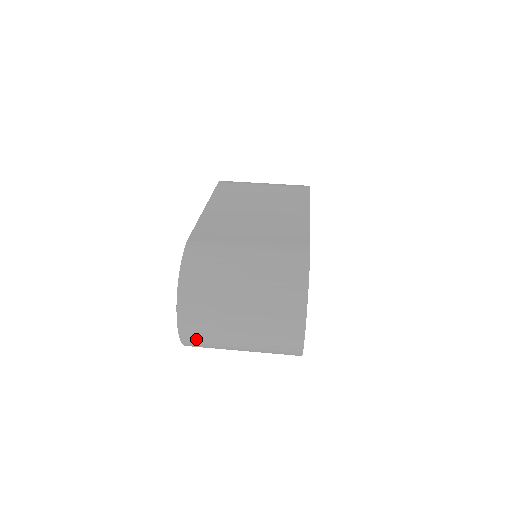
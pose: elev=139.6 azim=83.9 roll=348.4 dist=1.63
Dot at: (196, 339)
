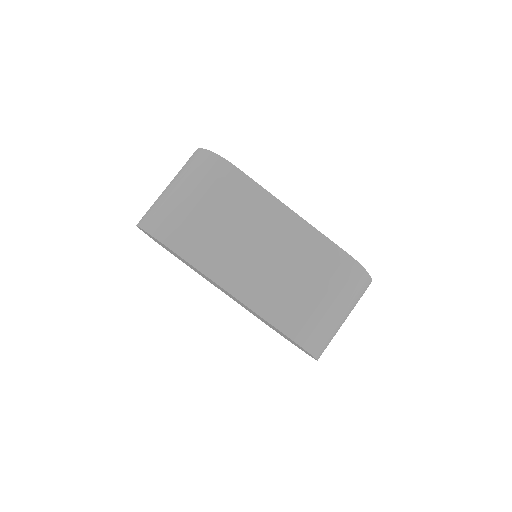
Dot at: occluded
